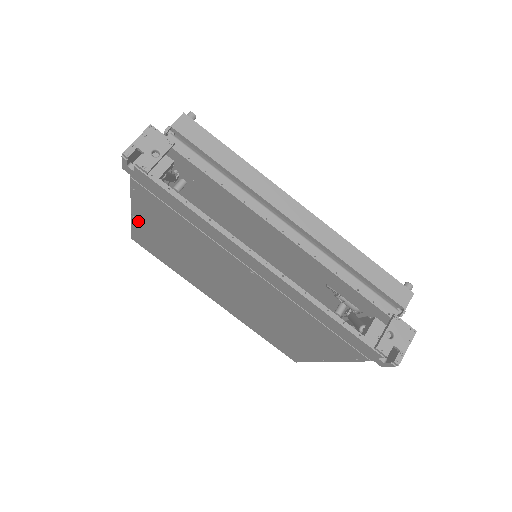
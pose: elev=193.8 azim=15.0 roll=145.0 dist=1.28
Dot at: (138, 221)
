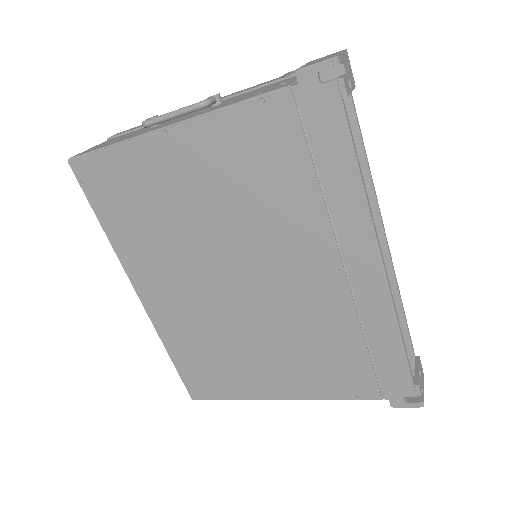
Dot at: (163, 143)
